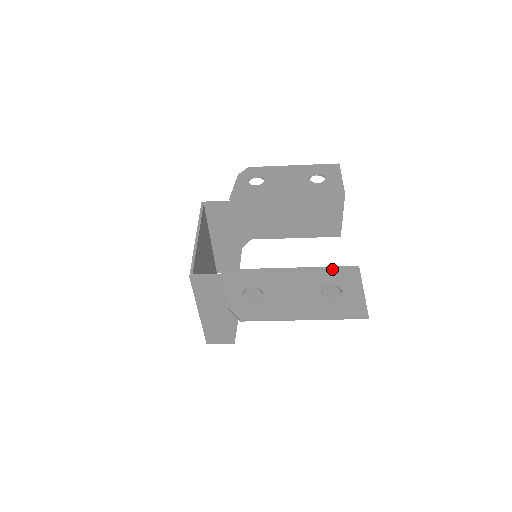
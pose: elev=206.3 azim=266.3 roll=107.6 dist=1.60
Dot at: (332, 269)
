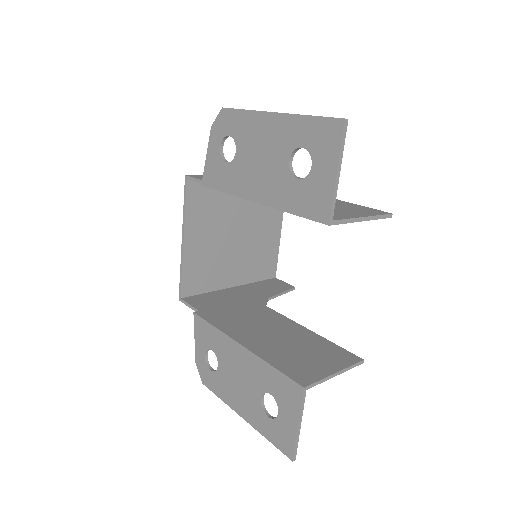
Dot at: (276, 374)
